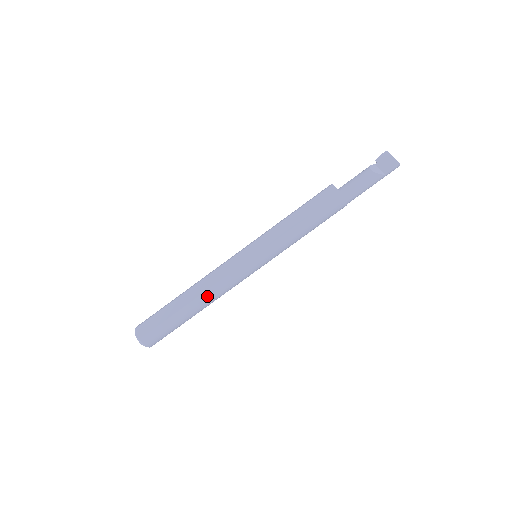
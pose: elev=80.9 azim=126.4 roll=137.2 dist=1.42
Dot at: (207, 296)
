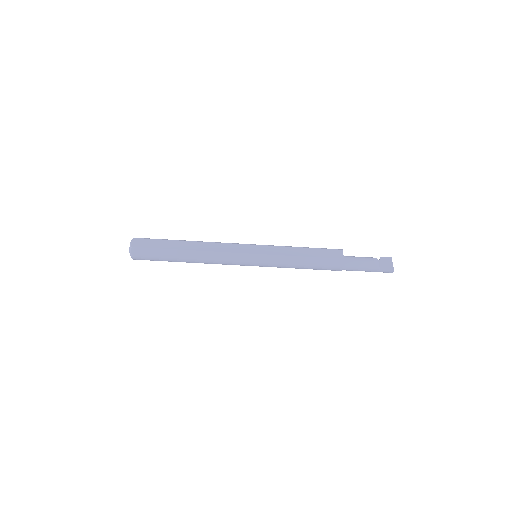
Dot at: (203, 255)
